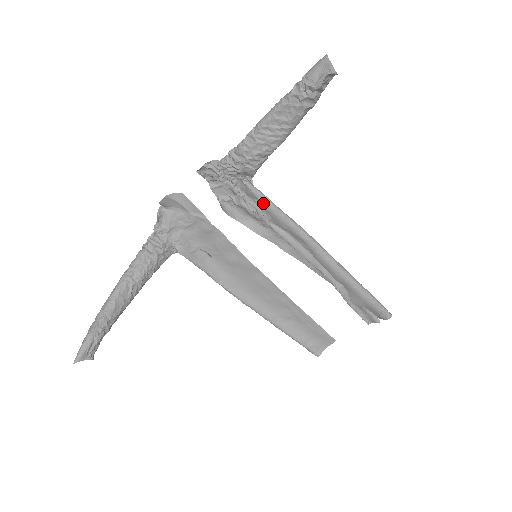
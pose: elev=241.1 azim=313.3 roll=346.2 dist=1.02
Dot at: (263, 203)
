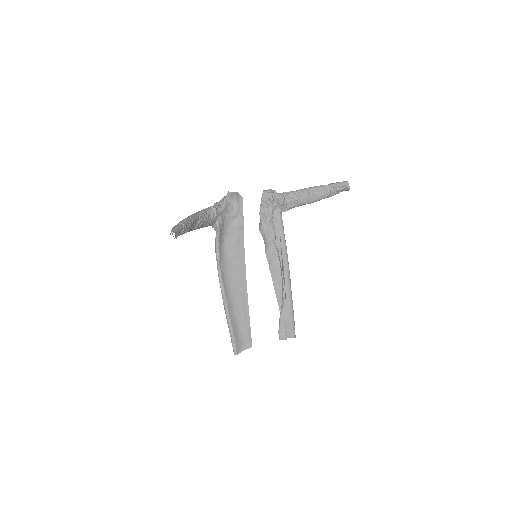
Dot at: (281, 227)
